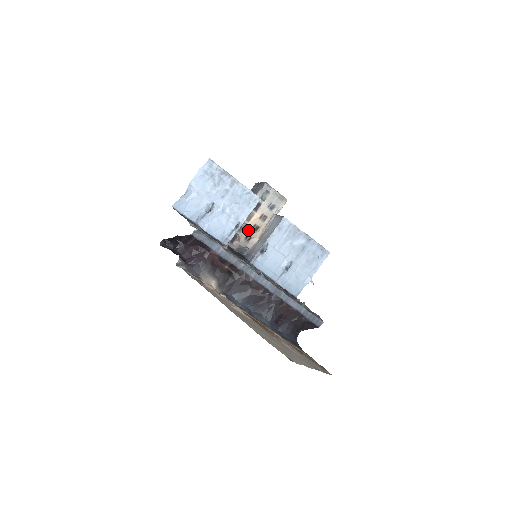
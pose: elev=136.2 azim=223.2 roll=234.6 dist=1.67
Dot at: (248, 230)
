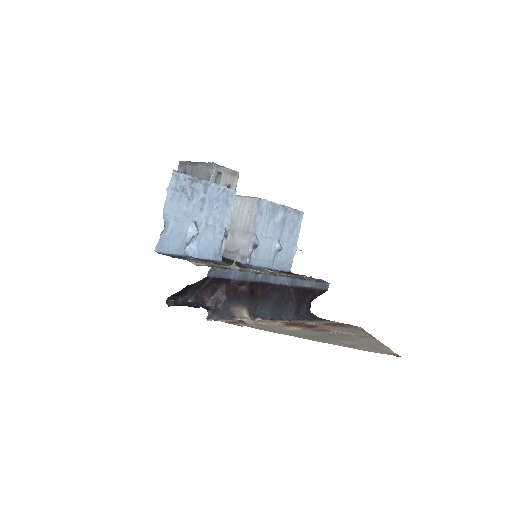
Dot at: occluded
